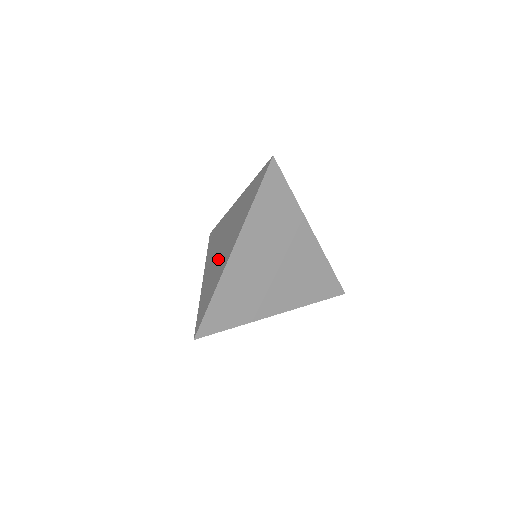
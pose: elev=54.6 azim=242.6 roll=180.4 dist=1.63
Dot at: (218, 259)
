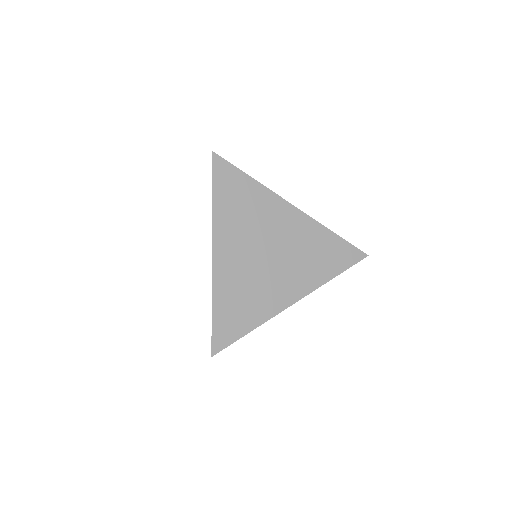
Dot at: occluded
